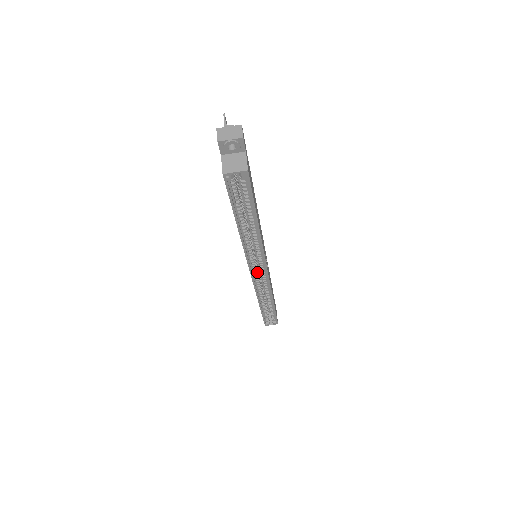
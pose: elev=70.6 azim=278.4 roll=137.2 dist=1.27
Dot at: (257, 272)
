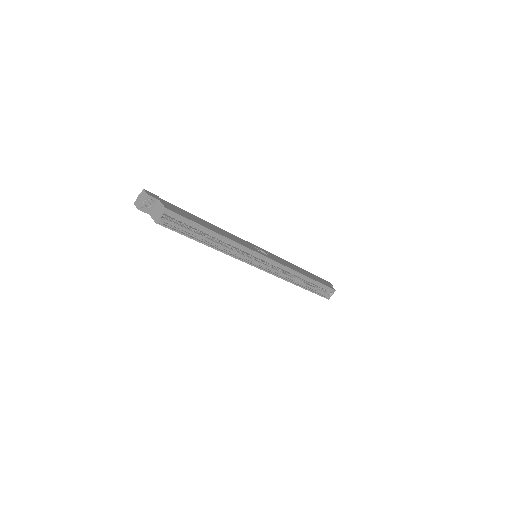
Dot at: (265, 265)
